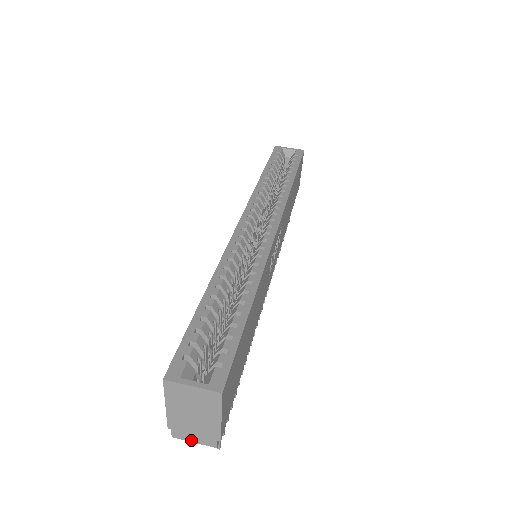
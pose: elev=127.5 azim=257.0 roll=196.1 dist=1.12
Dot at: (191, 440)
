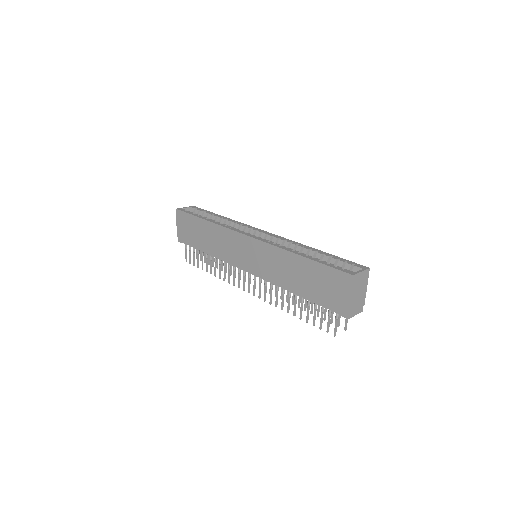
Dot at: (355, 314)
